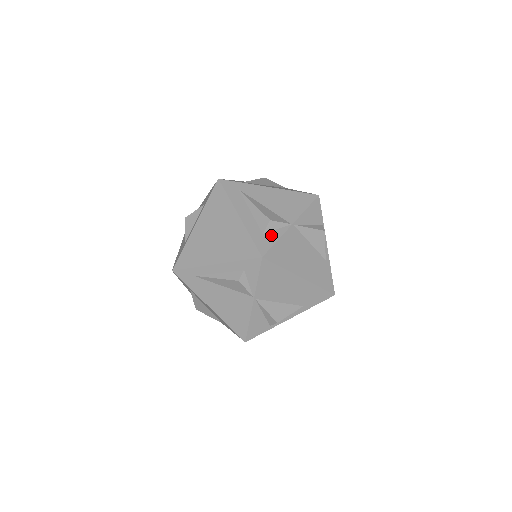
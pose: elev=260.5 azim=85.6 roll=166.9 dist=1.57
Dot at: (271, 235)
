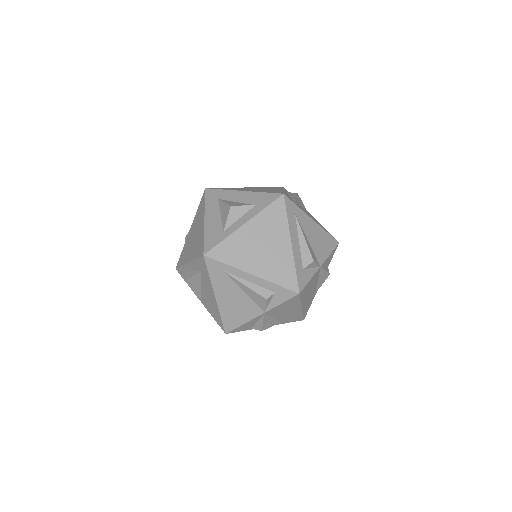
Dot at: (308, 273)
